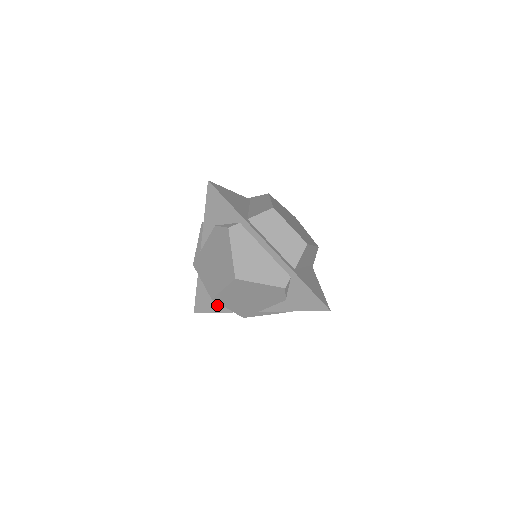
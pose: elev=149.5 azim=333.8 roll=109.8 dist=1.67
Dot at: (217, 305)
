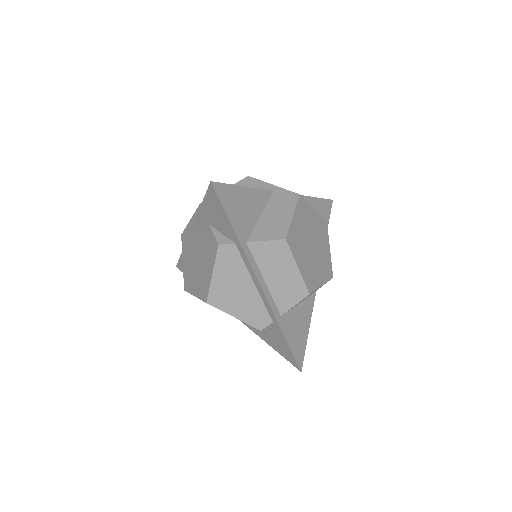
Dot at: occluded
